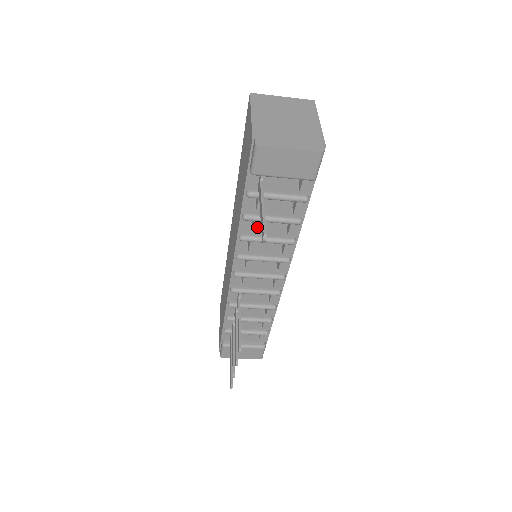
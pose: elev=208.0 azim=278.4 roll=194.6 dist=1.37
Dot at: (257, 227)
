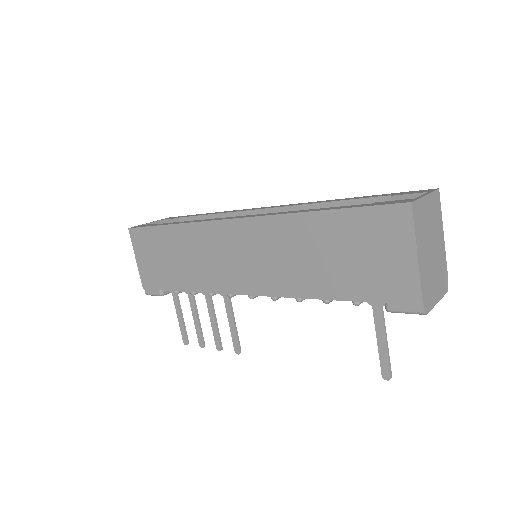
Dot at: occluded
